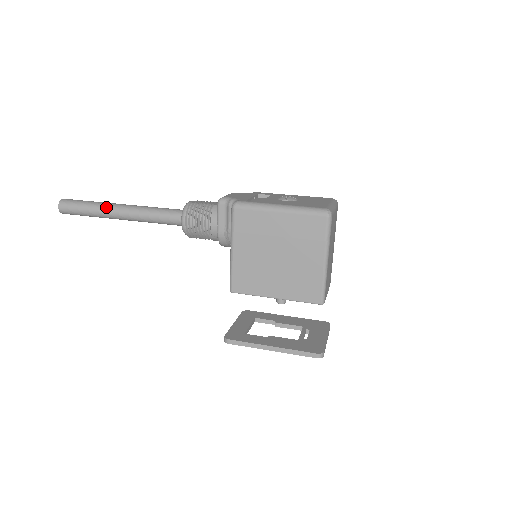
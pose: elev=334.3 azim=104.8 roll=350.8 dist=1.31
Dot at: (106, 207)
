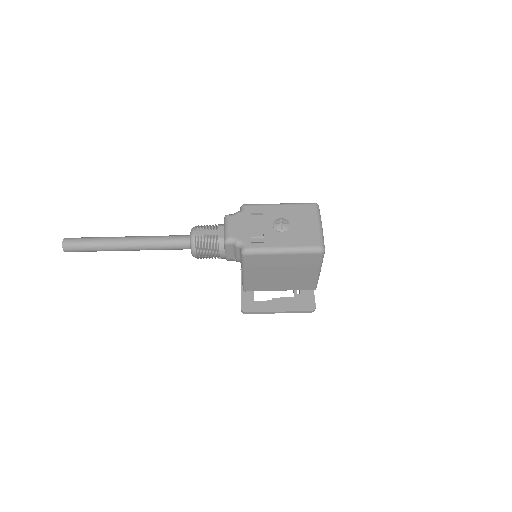
Dot at: (113, 246)
